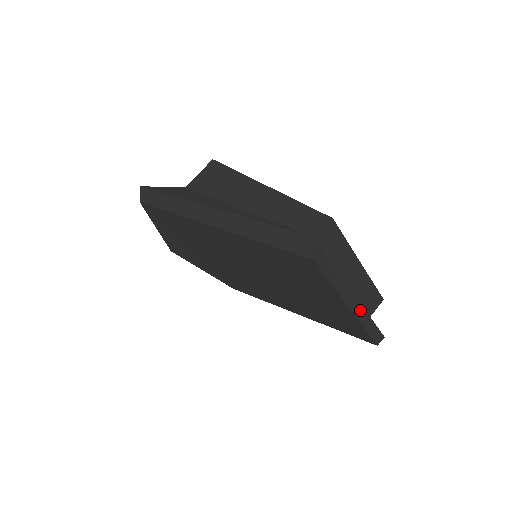
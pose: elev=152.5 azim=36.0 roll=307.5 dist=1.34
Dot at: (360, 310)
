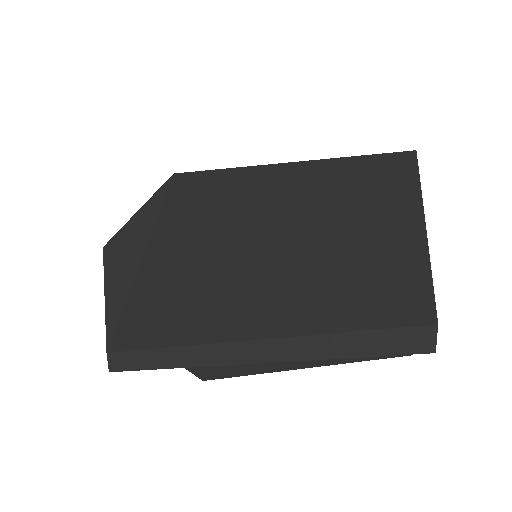
Dot at: occluded
